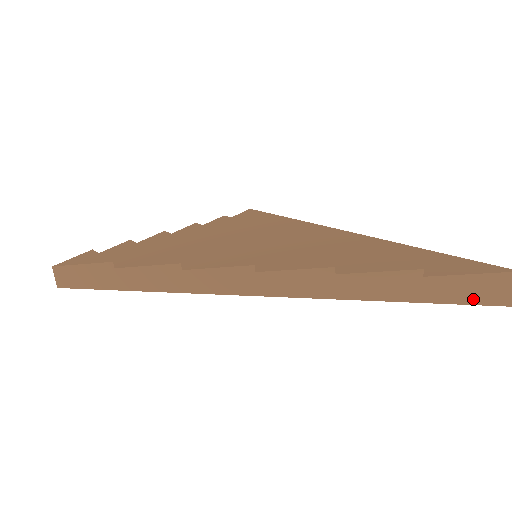
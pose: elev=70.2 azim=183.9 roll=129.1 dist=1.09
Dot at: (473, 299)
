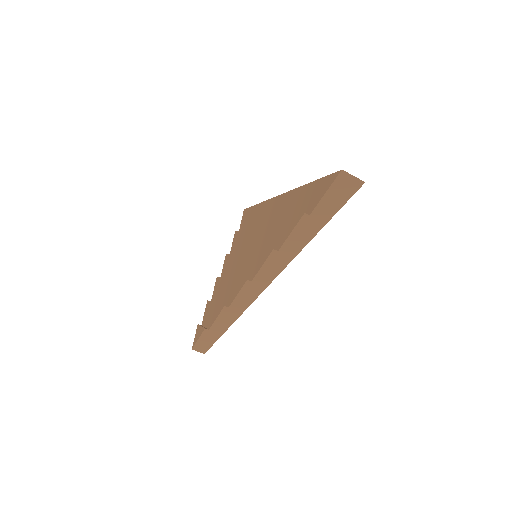
Dot at: (343, 200)
